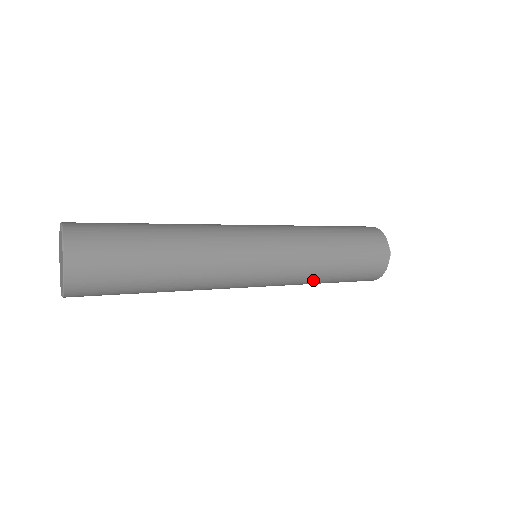
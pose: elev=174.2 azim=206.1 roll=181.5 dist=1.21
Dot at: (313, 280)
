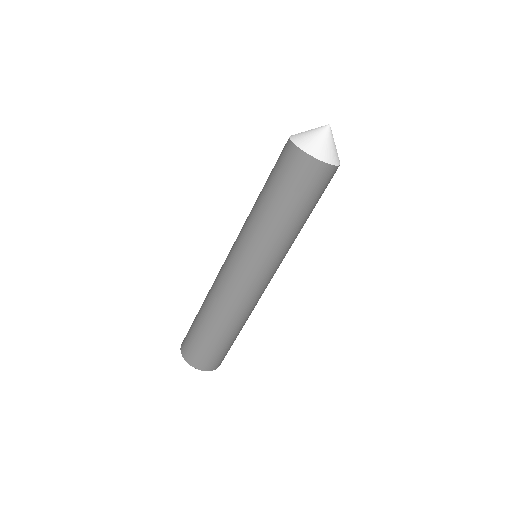
Dot at: occluded
